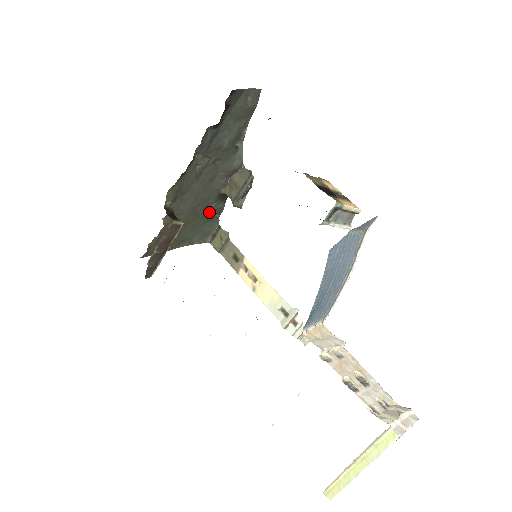
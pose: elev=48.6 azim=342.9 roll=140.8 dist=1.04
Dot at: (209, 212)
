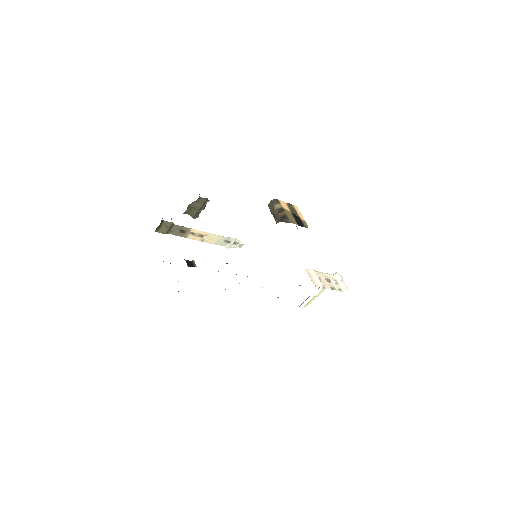
Dot at: occluded
